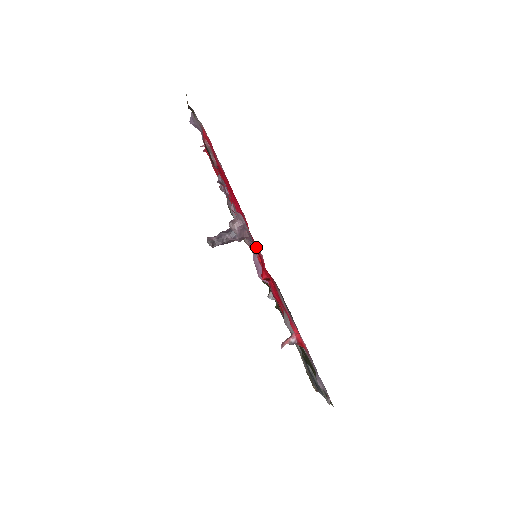
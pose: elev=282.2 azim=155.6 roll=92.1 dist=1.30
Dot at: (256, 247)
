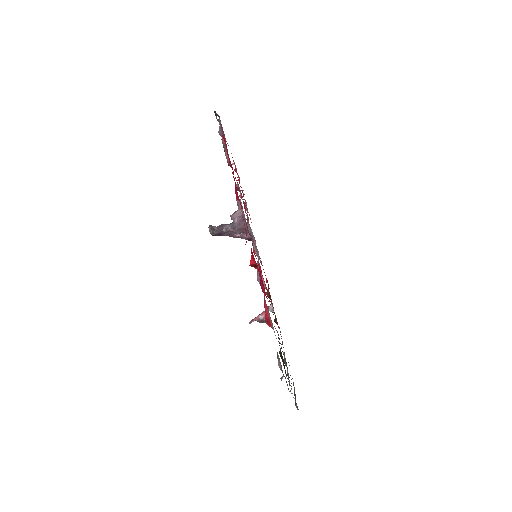
Dot at: occluded
